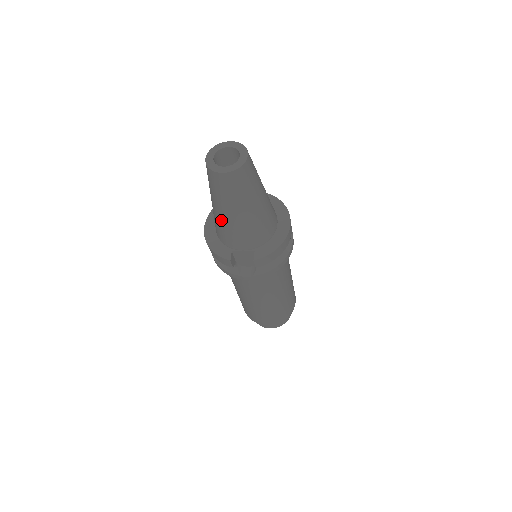
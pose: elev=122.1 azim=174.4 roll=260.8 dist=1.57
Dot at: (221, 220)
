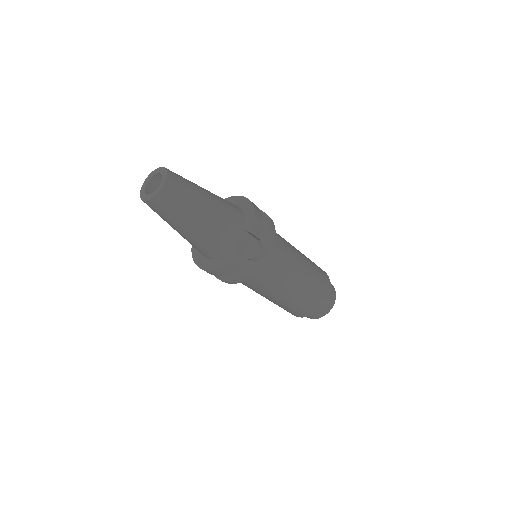
Dot at: (201, 234)
